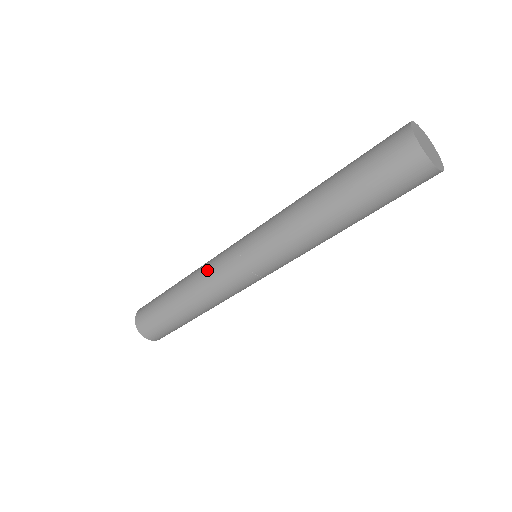
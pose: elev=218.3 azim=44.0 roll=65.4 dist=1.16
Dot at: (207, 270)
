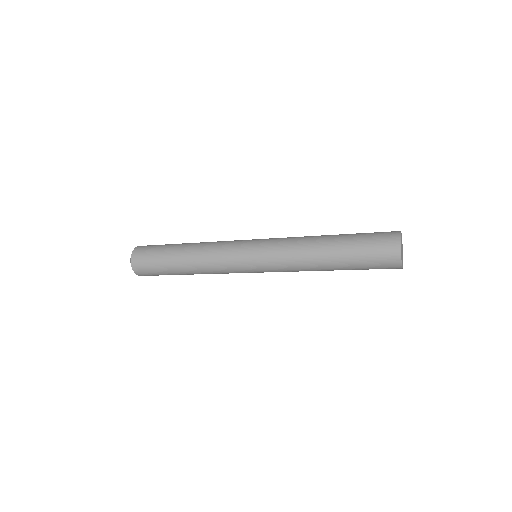
Dot at: (216, 259)
